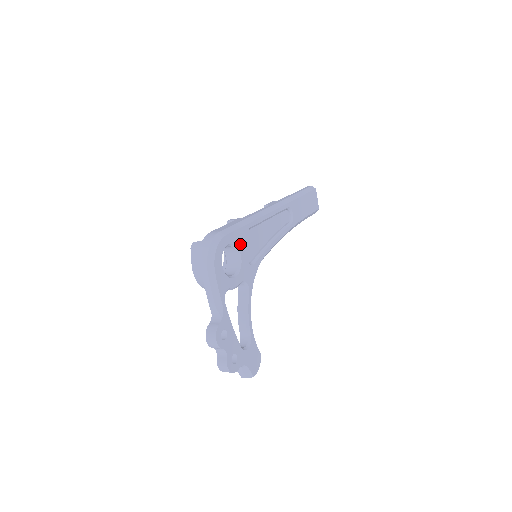
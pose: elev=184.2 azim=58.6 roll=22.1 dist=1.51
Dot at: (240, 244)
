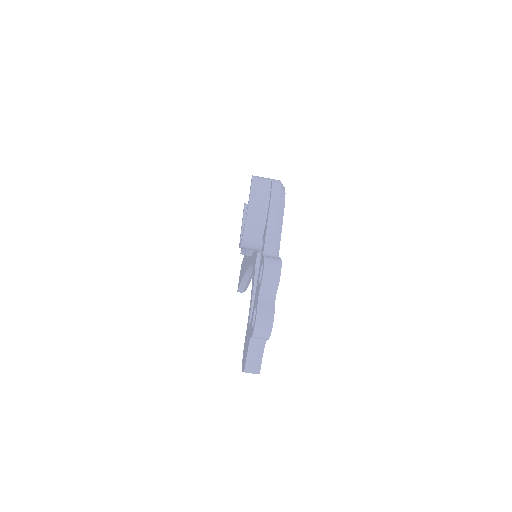
Dot at: occluded
